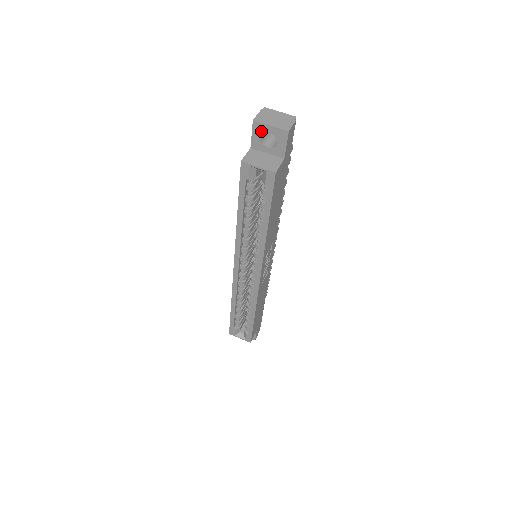
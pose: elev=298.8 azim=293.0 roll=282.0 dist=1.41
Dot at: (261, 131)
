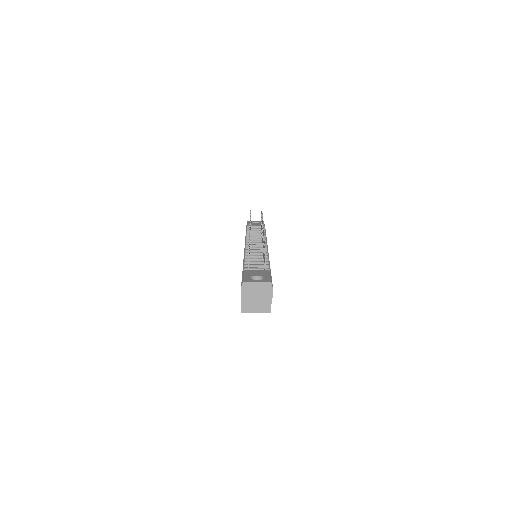
Dot at: occluded
